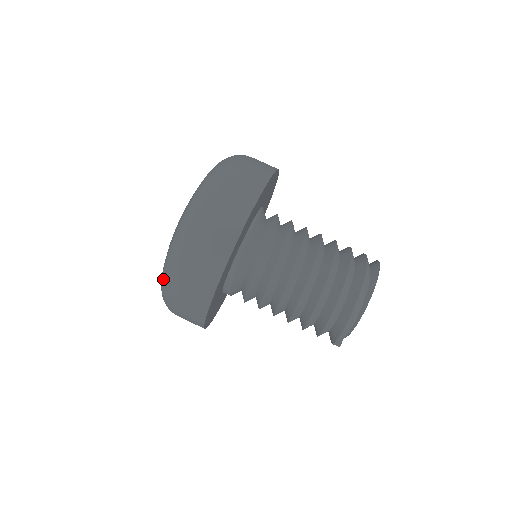
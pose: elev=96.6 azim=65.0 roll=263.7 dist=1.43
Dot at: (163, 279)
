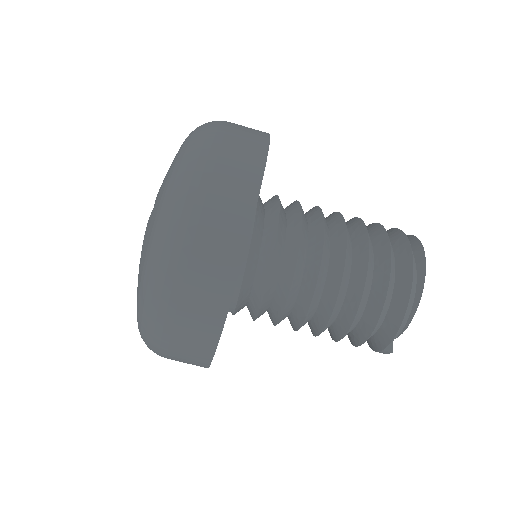
Dot at: (145, 294)
